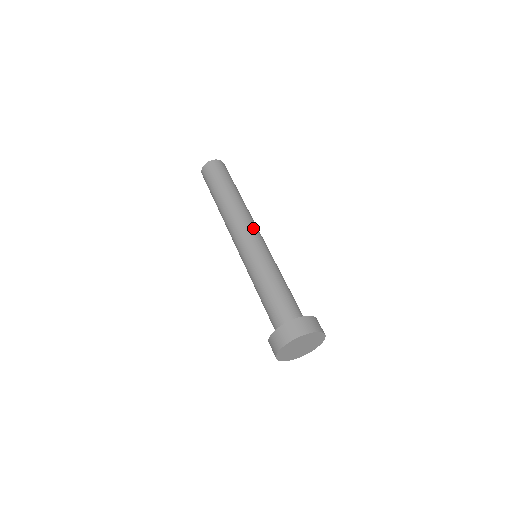
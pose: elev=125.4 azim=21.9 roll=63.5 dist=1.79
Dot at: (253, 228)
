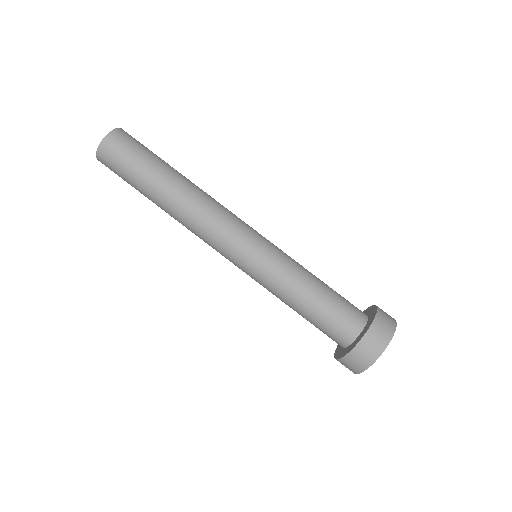
Dot at: (221, 241)
